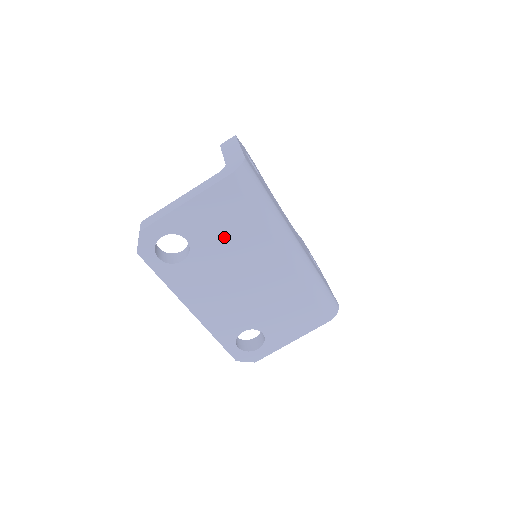
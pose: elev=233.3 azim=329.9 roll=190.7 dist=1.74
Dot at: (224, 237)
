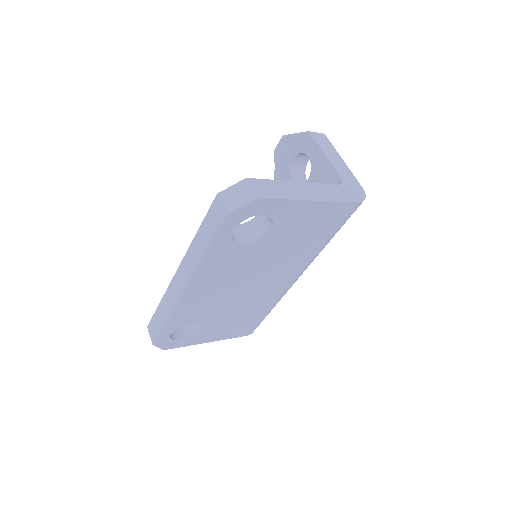
Dot at: (290, 244)
